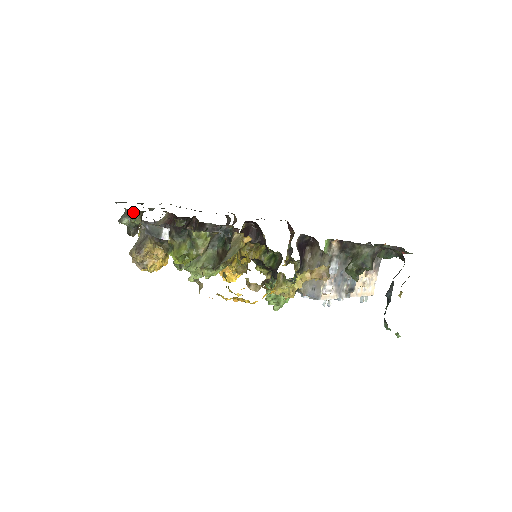
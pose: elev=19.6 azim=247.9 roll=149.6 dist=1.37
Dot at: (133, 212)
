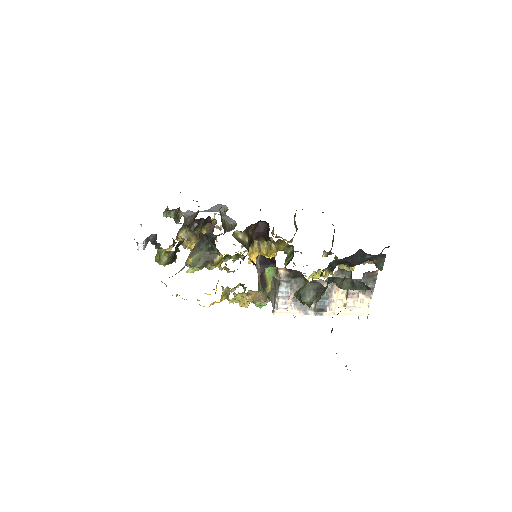
Dot at: (167, 210)
